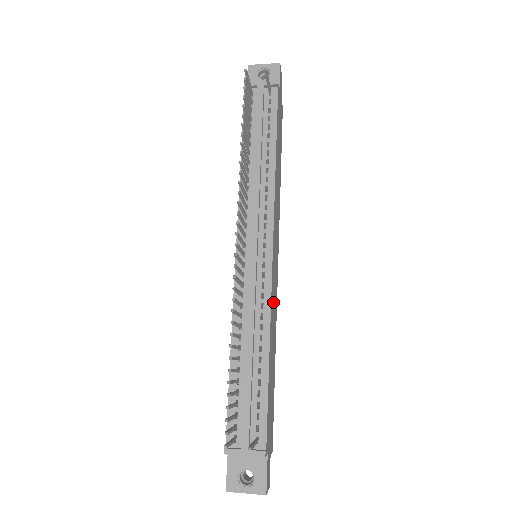
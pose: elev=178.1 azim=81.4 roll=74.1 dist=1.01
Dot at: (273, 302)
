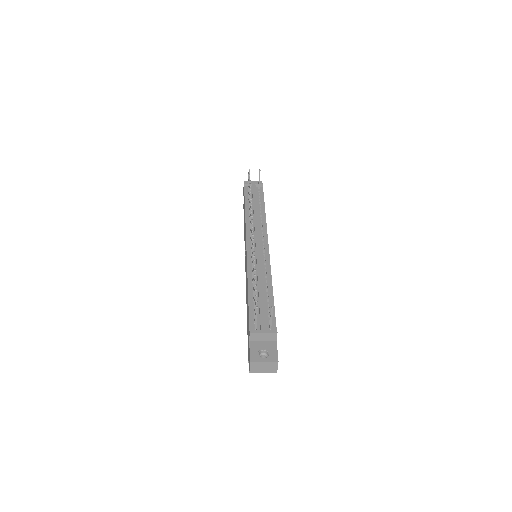
Dot at: occluded
